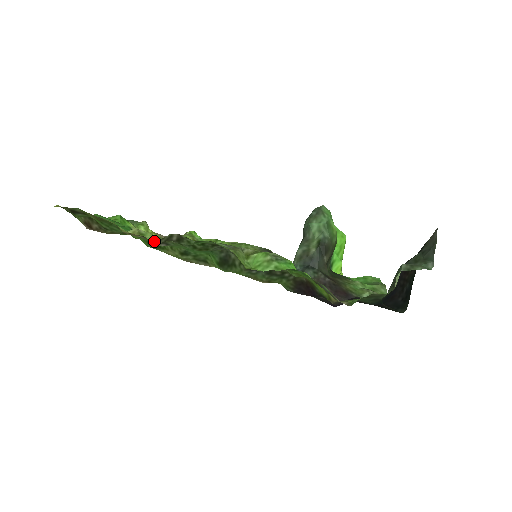
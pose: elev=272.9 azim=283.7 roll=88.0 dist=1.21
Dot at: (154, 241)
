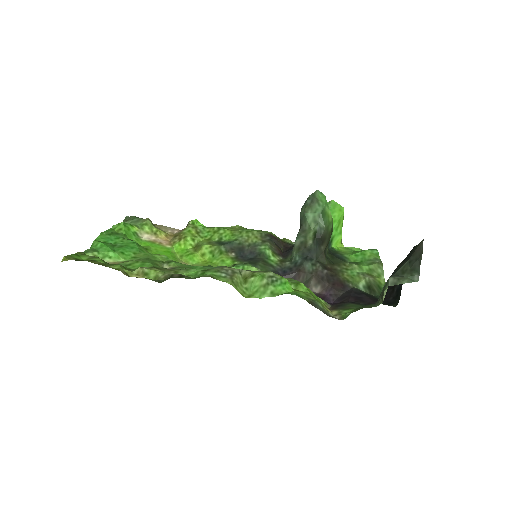
Dot at: (158, 282)
